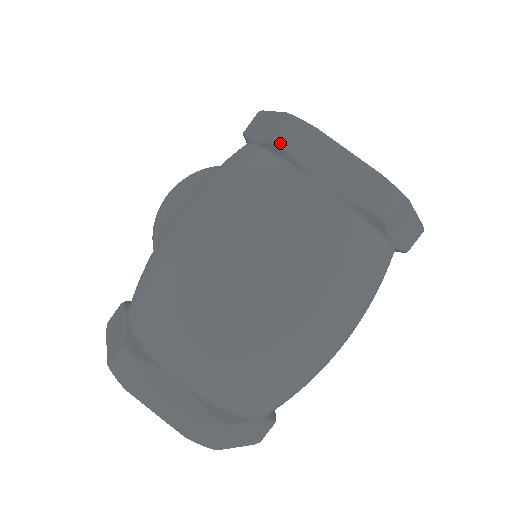
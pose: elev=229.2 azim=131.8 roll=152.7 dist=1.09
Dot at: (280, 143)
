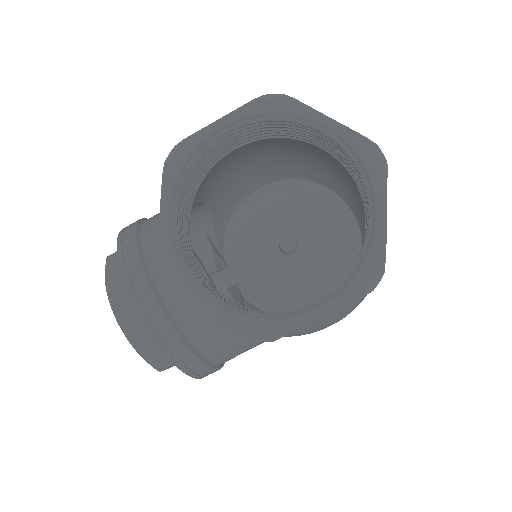
Dot at: occluded
